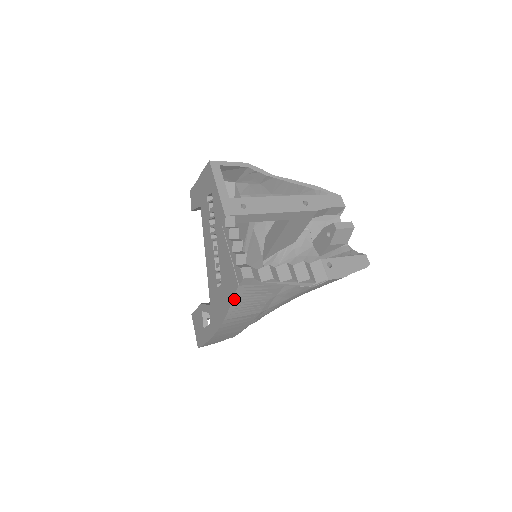
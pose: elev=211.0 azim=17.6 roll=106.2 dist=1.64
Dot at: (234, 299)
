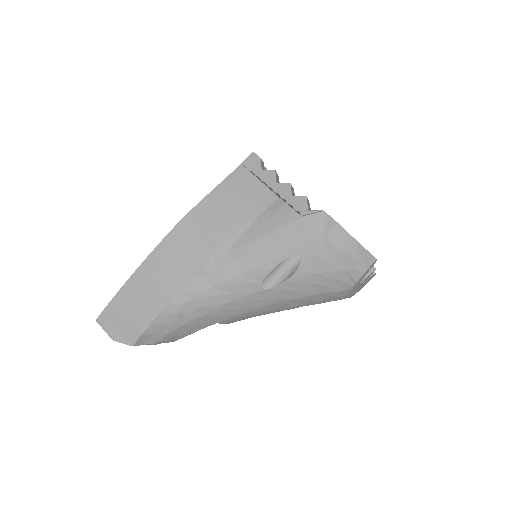
Dot at: (222, 184)
